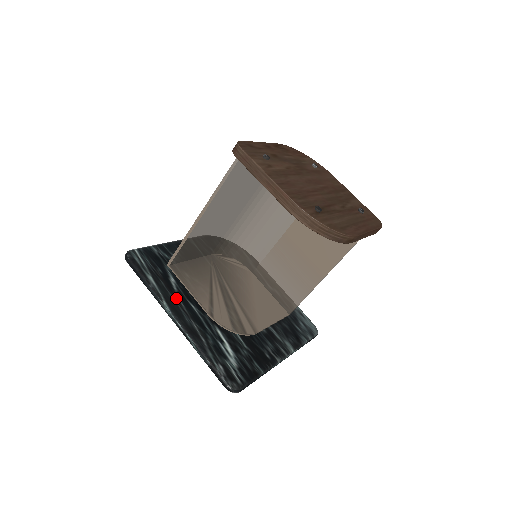
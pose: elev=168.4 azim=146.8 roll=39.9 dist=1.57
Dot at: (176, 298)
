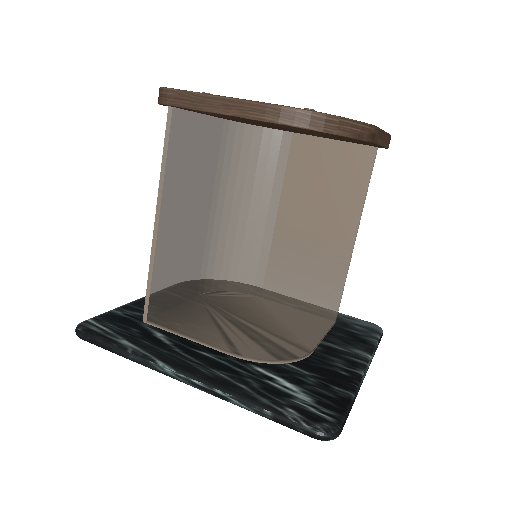
Dot at: (175, 352)
